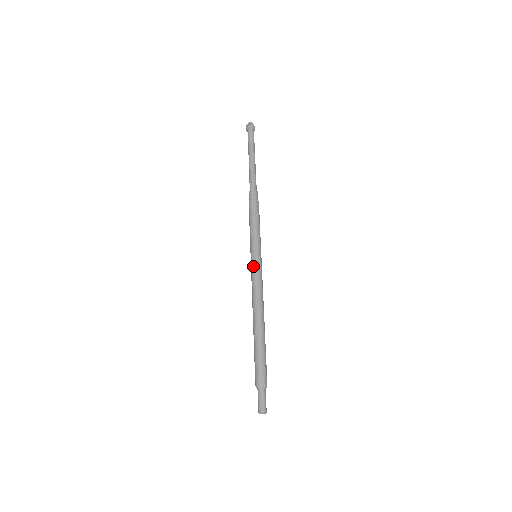
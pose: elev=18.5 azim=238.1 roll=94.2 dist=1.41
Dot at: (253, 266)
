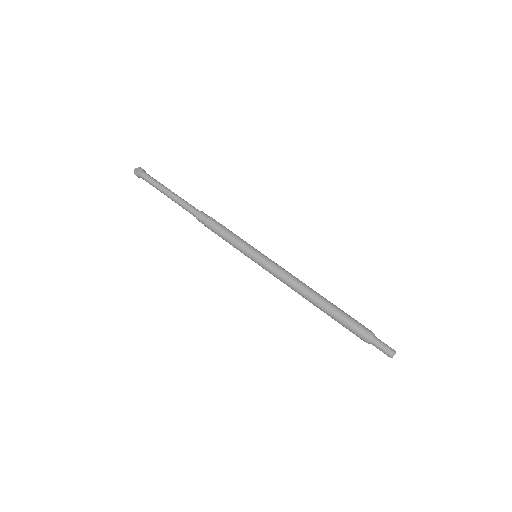
Dot at: (265, 263)
